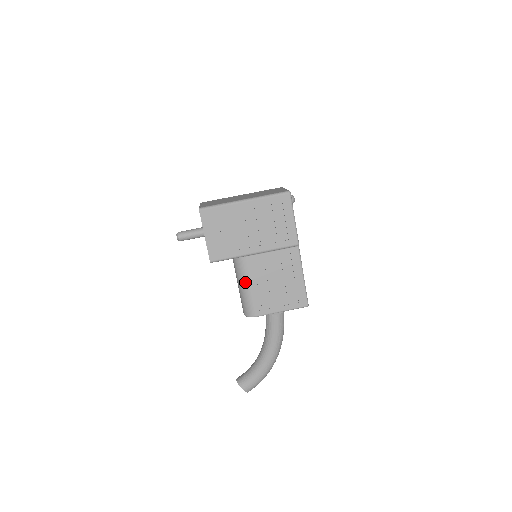
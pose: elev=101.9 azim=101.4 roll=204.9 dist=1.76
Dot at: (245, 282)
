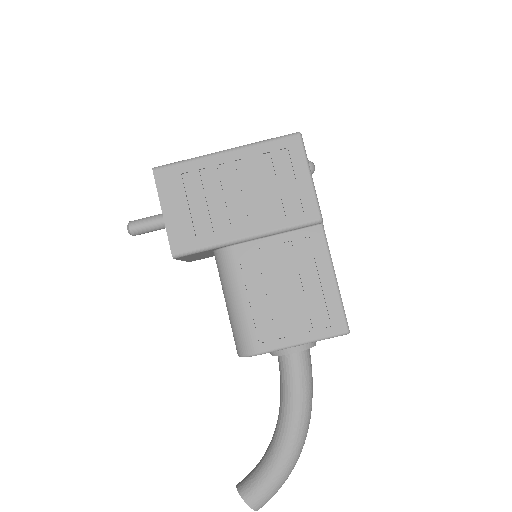
Dot at: (234, 291)
